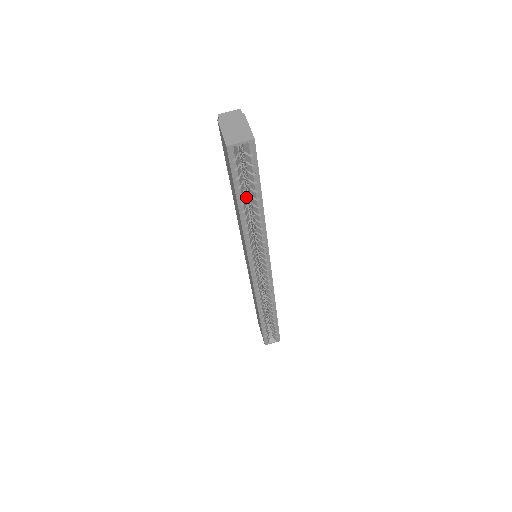
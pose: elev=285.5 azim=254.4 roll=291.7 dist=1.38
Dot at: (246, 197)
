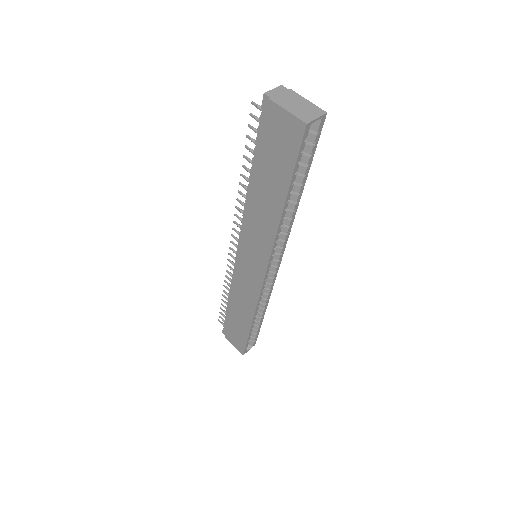
Dot at: occluded
